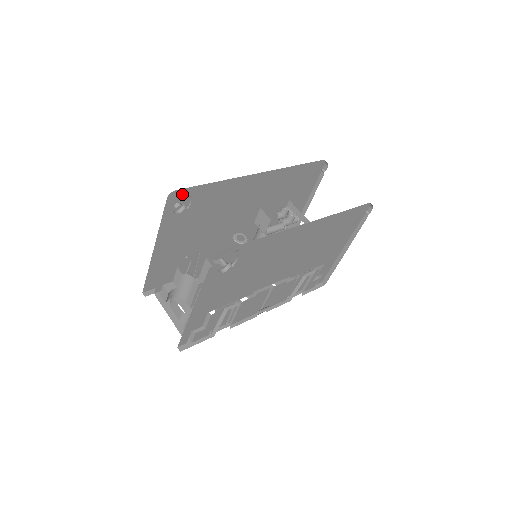
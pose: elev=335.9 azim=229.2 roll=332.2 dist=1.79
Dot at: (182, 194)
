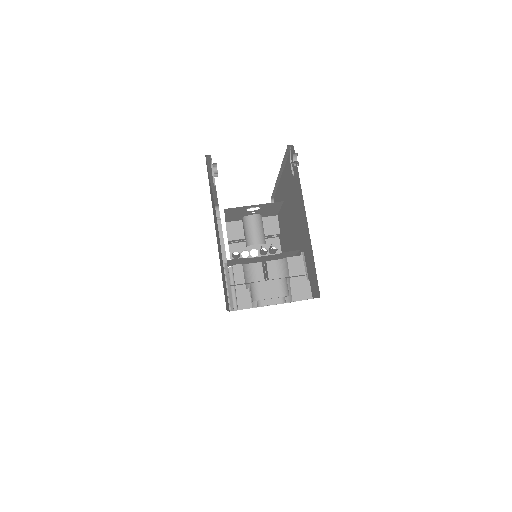
Dot at: occluded
